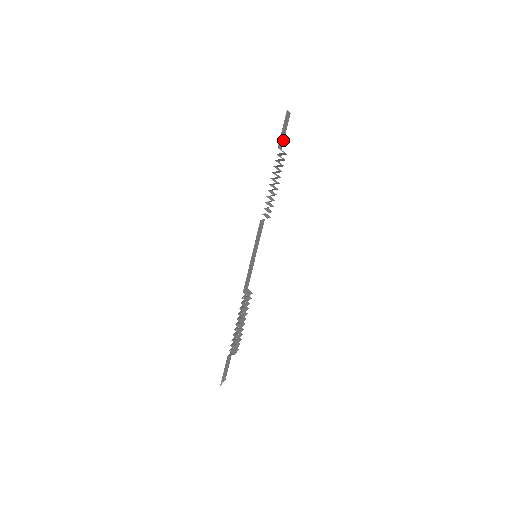
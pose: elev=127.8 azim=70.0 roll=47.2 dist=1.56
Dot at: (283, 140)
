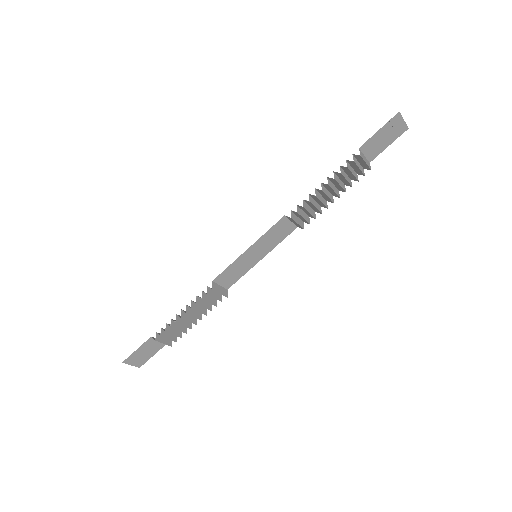
Dot at: (378, 152)
